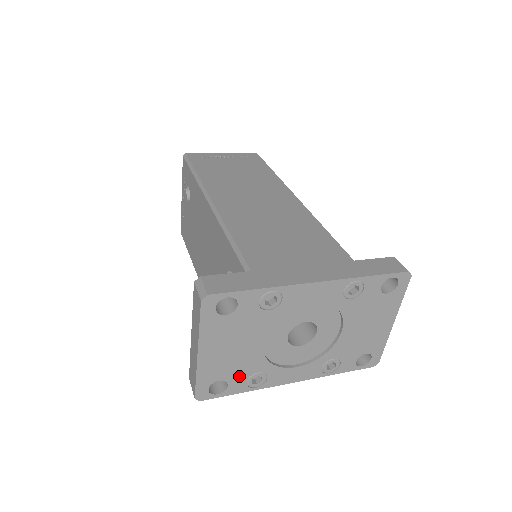
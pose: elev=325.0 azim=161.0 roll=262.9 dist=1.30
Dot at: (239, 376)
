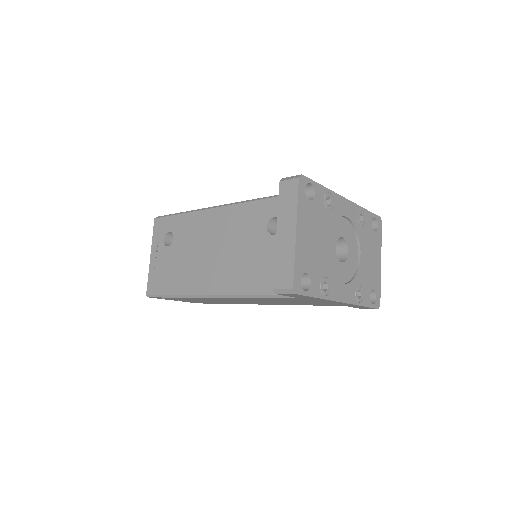
Dot at: (316, 275)
